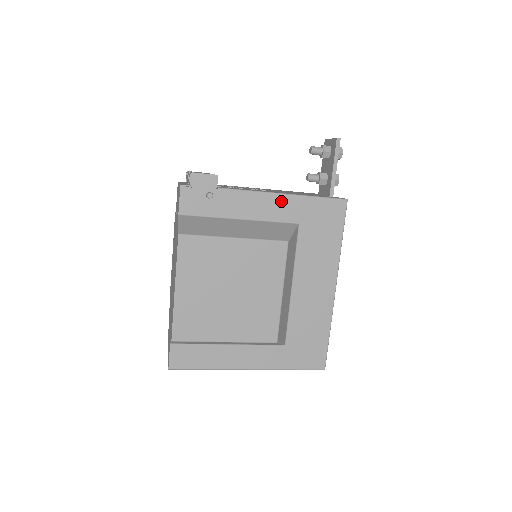
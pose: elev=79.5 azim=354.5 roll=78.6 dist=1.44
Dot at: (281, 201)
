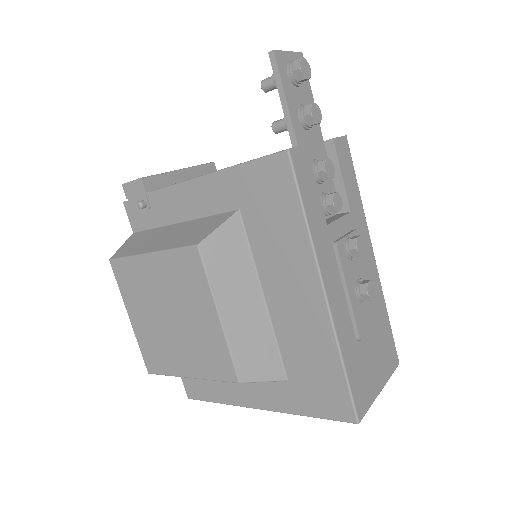
Dot at: (209, 185)
